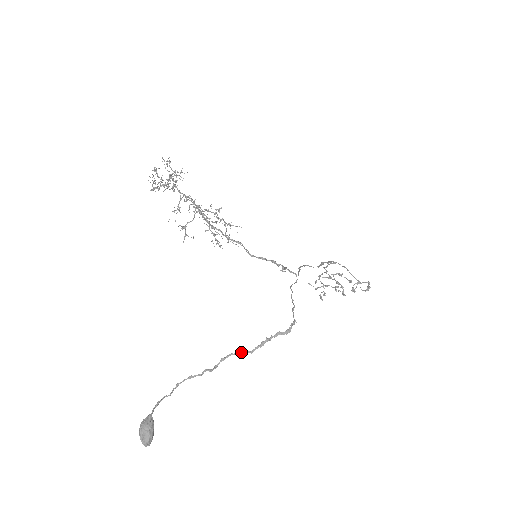
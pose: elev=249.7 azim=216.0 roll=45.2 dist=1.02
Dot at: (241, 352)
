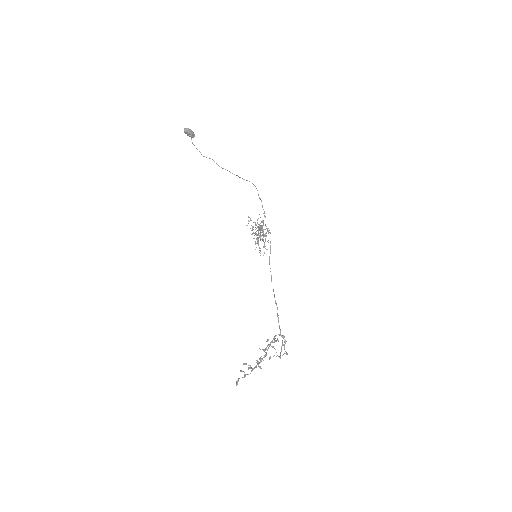
Dot at: occluded
